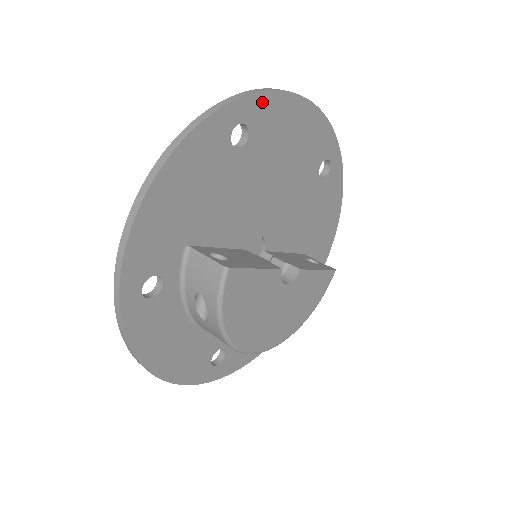
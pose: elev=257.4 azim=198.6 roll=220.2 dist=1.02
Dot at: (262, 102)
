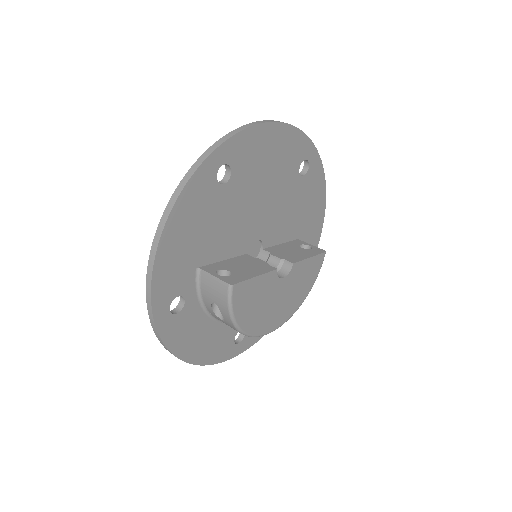
Dot at: (238, 142)
